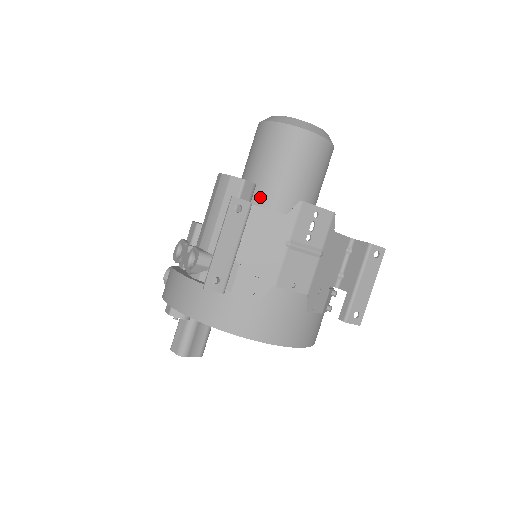
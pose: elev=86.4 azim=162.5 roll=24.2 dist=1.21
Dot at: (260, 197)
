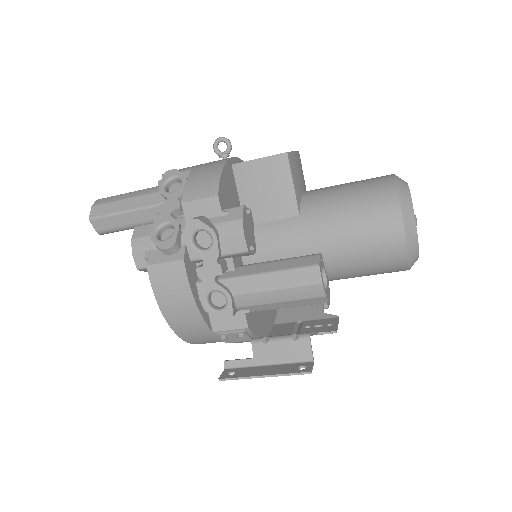
Dot at: occluded
